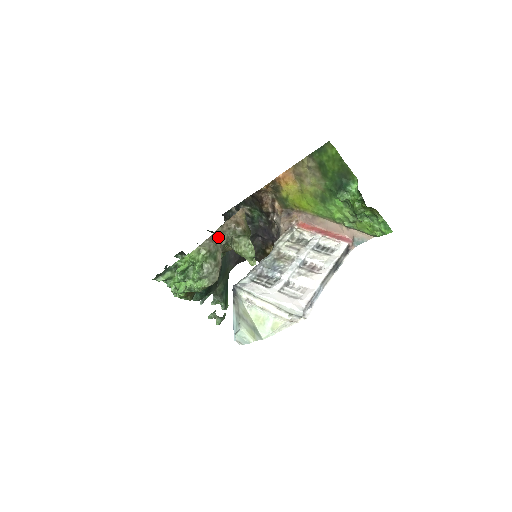
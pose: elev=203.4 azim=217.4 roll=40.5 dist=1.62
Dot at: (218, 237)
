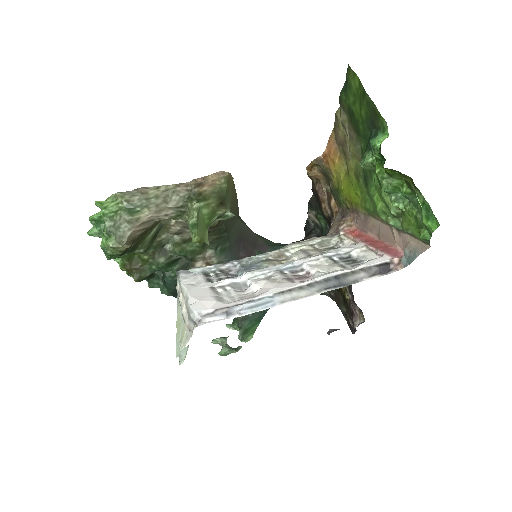
Dot at: (160, 194)
